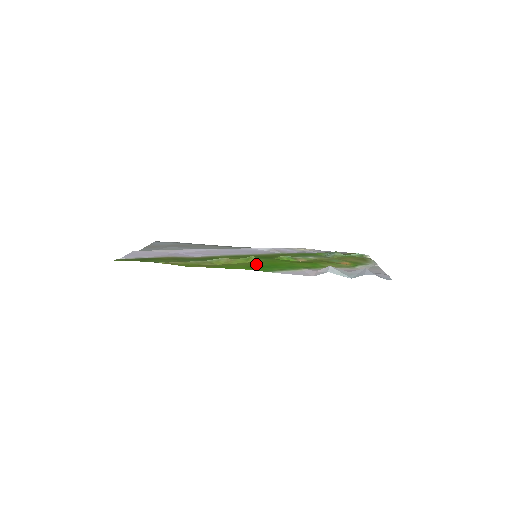
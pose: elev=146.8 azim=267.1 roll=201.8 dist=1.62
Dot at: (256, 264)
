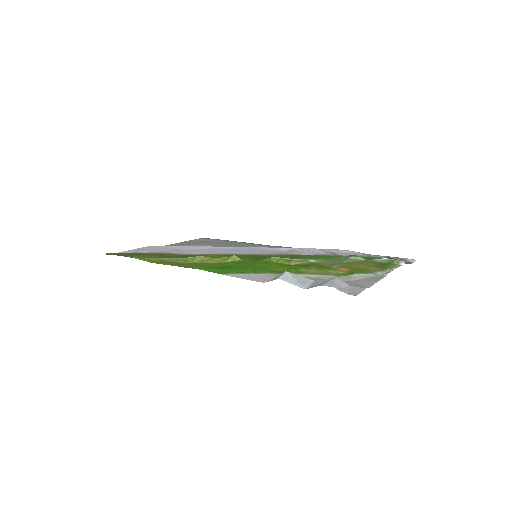
Dot at: (226, 264)
